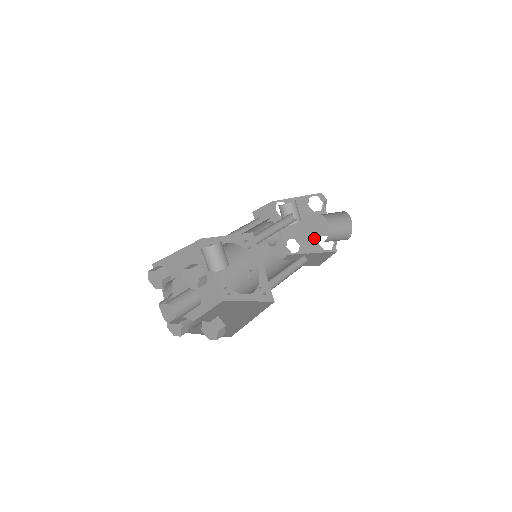
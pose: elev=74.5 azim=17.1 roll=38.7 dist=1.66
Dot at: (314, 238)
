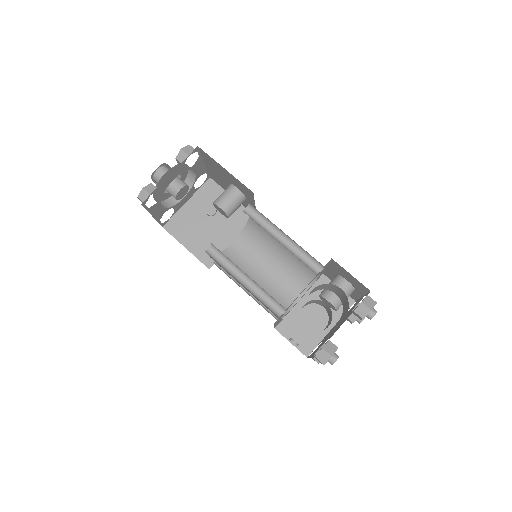
Dot at: occluded
